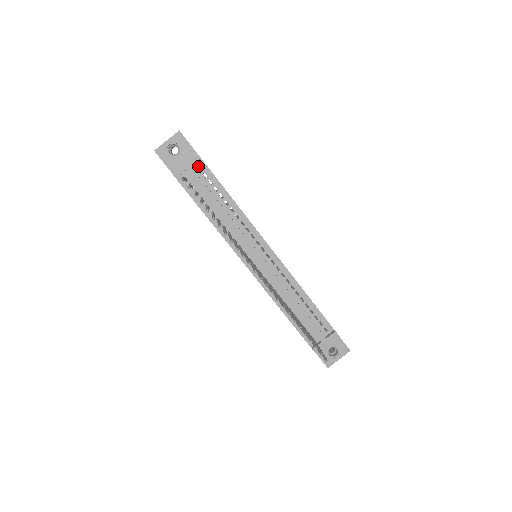
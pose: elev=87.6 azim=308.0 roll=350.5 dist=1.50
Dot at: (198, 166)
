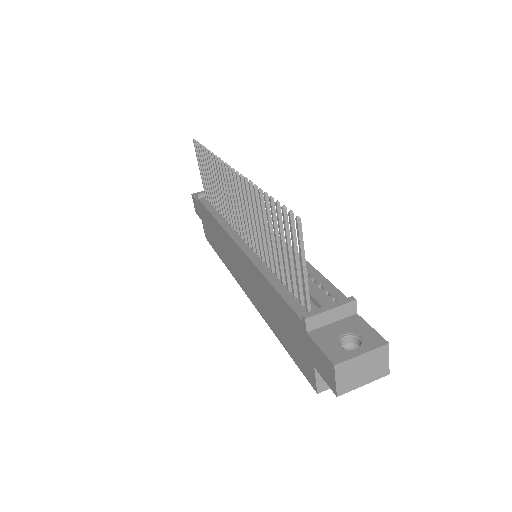
Dot at: occluded
